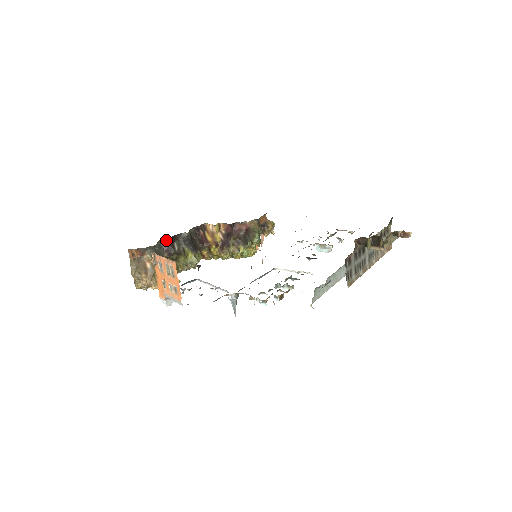
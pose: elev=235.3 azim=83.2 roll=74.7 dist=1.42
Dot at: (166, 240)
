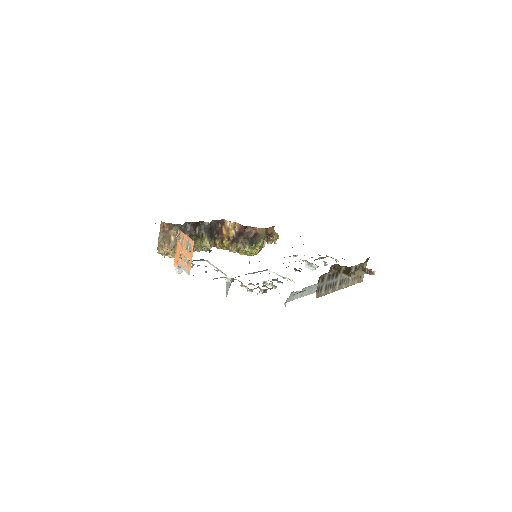
Dot at: (191, 223)
